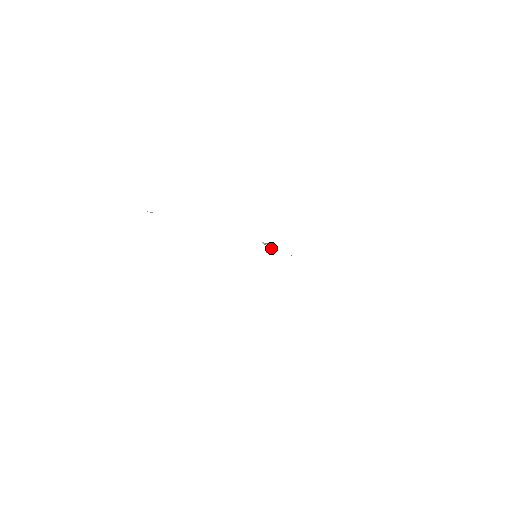
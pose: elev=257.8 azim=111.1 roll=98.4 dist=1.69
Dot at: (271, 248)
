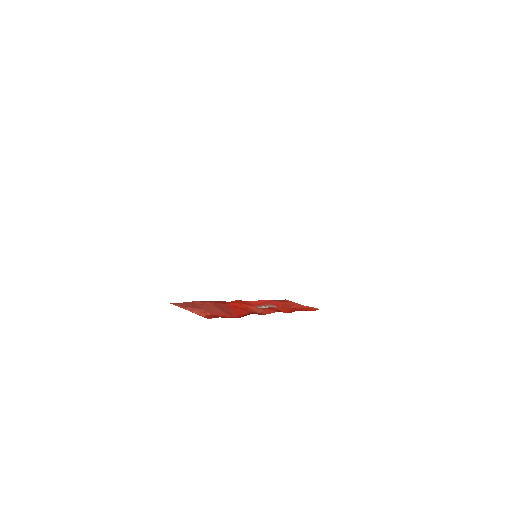
Dot at: occluded
